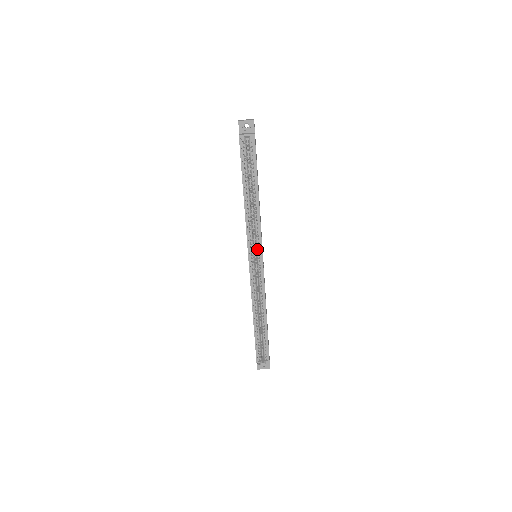
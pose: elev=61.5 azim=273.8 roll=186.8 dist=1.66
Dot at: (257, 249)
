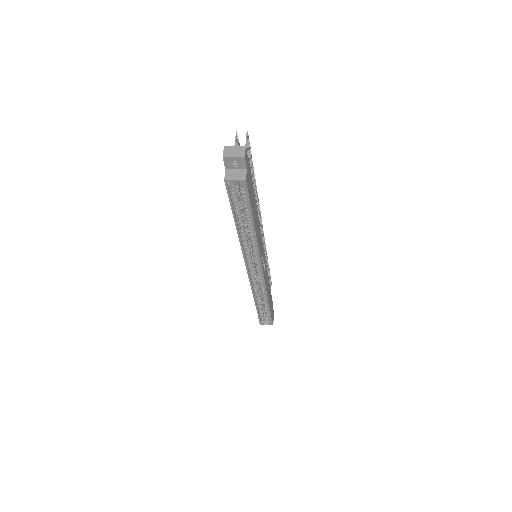
Dot at: (256, 262)
